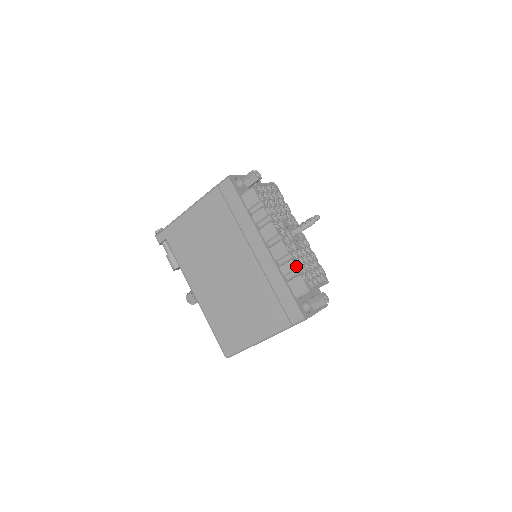
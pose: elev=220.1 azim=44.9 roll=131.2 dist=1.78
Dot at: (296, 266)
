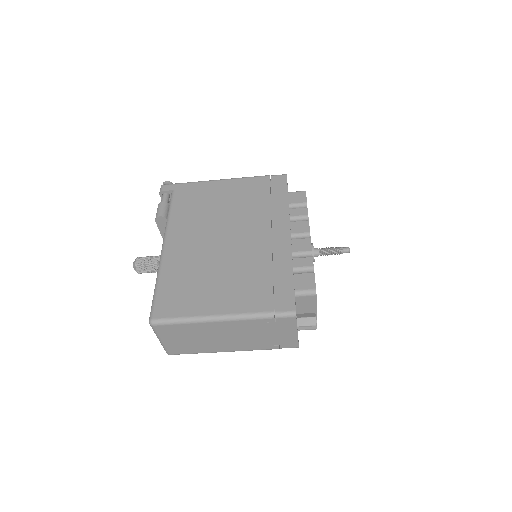
Dot at: (313, 264)
